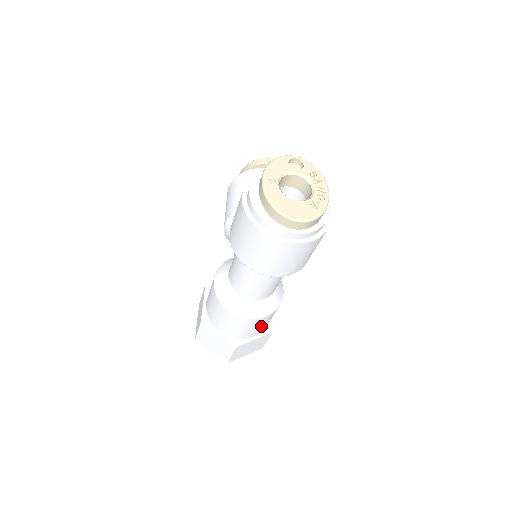
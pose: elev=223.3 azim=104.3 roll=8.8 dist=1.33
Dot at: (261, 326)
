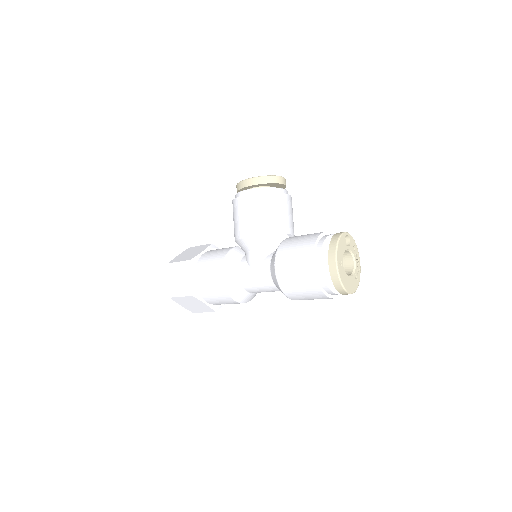
Dot at: occluded
